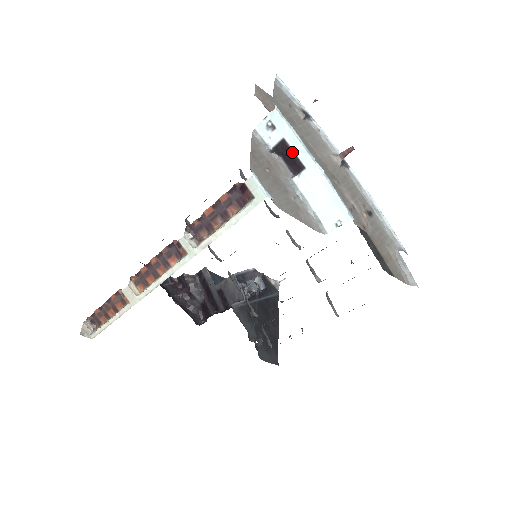
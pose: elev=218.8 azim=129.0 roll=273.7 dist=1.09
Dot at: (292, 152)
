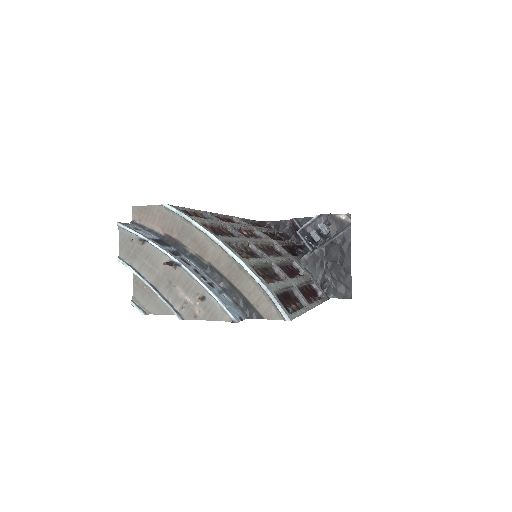
Dot at: occluded
